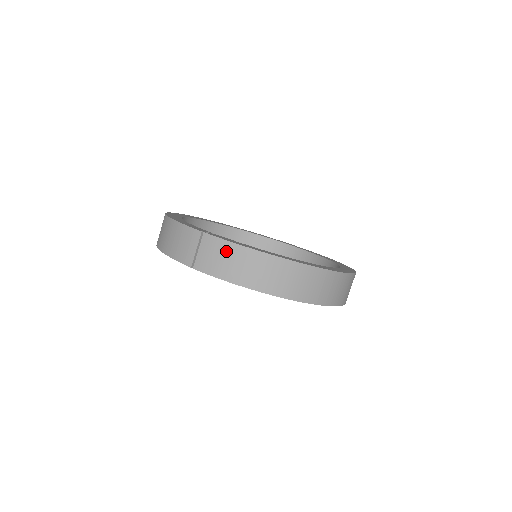
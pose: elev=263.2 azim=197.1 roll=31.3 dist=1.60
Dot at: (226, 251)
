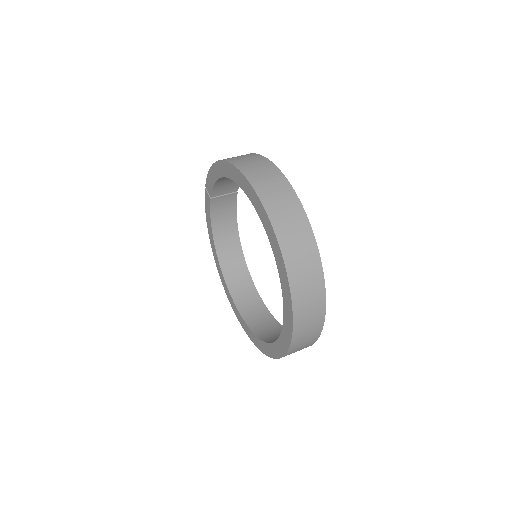
Dot at: occluded
